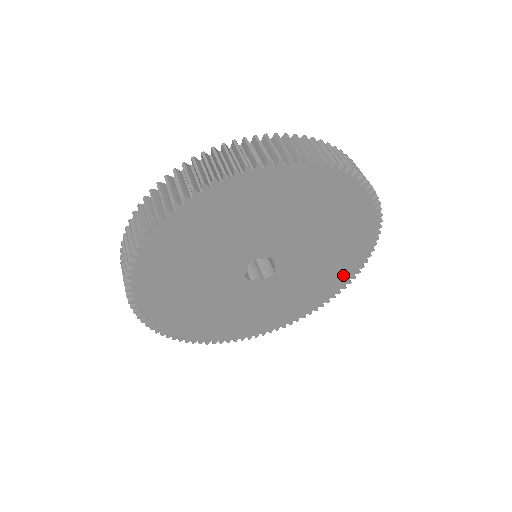
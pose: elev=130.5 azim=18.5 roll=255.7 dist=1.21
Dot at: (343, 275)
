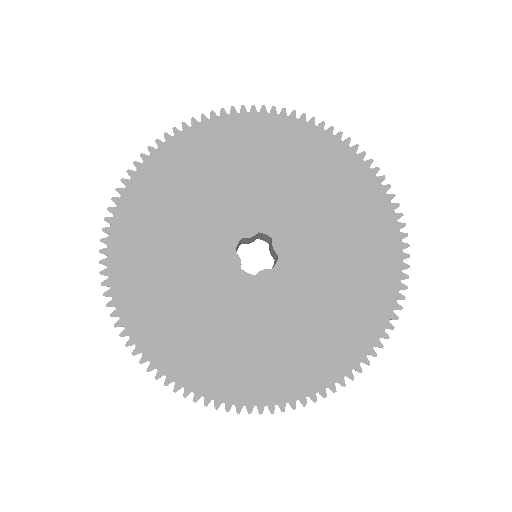
Dot at: (272, 386)
